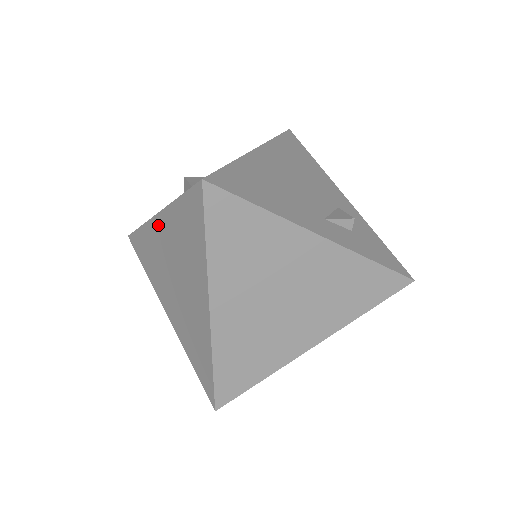
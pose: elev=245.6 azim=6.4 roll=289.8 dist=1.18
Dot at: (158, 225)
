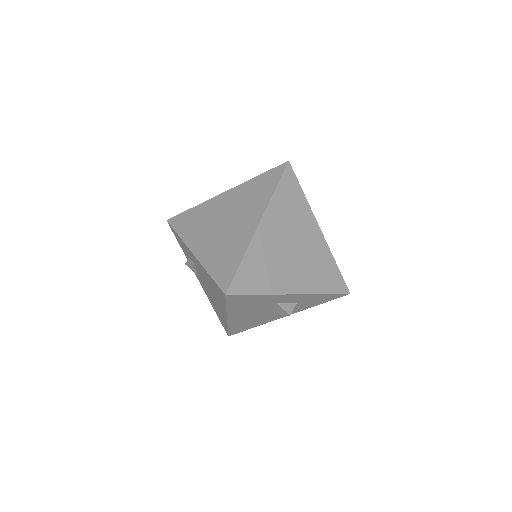
Dot at: (222, 197)
